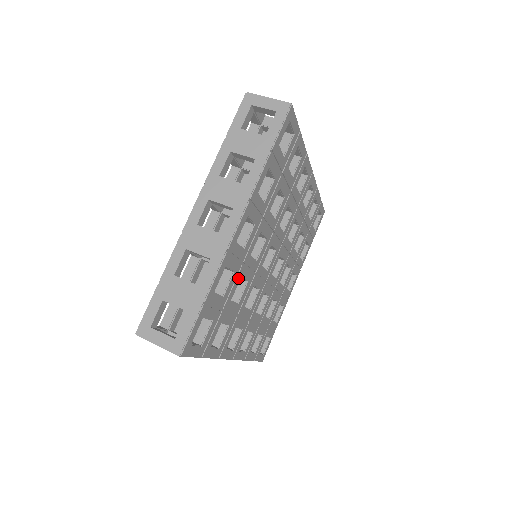
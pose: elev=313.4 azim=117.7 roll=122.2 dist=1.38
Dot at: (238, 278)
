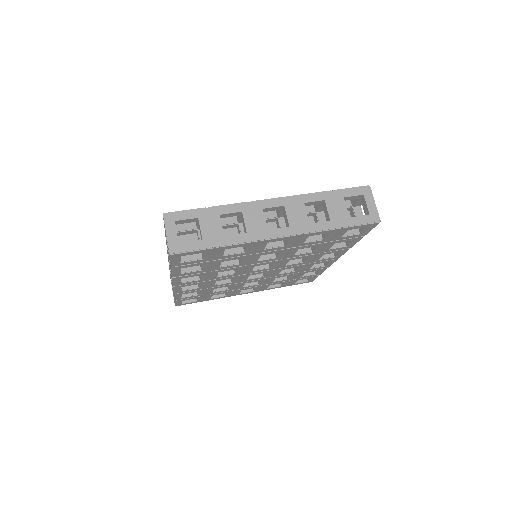
Dot at: (240, 257)
